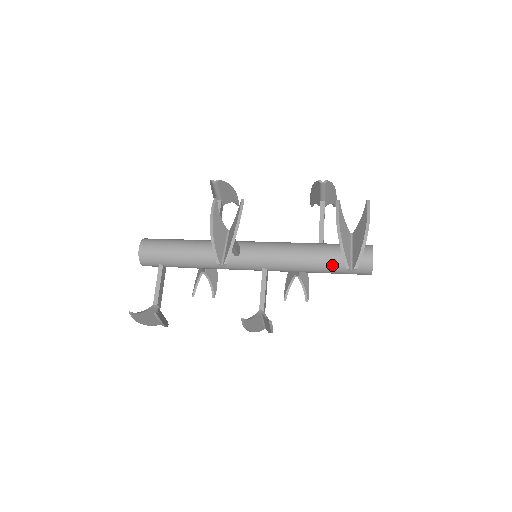
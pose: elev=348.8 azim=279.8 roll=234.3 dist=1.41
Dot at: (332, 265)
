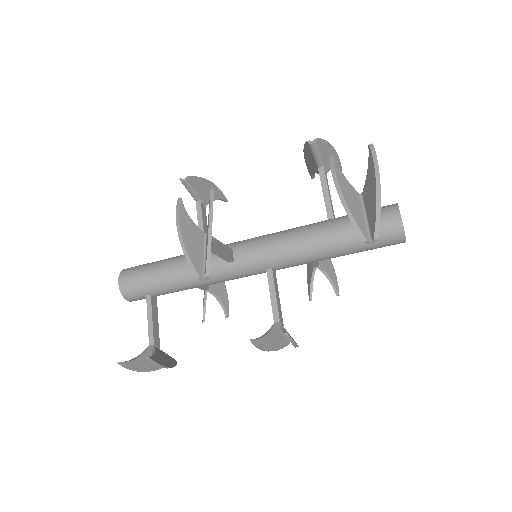
Dot at: (351, 243)
